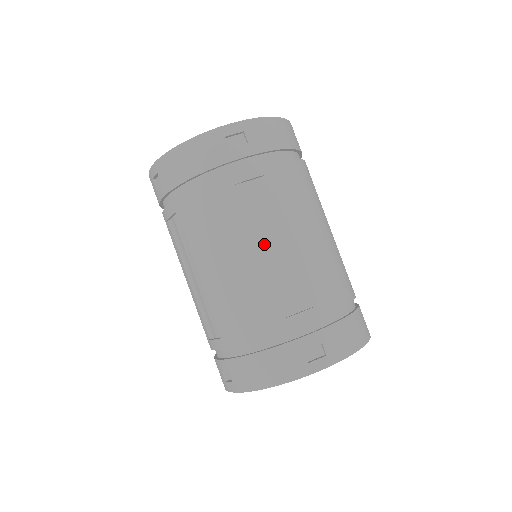
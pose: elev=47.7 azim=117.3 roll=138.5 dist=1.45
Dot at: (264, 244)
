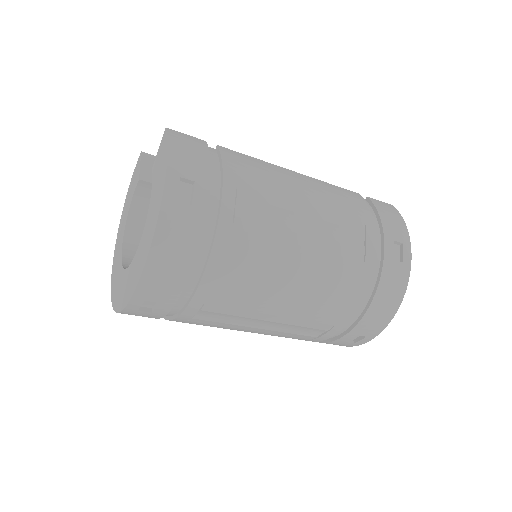
Dot at: (254, 328)
